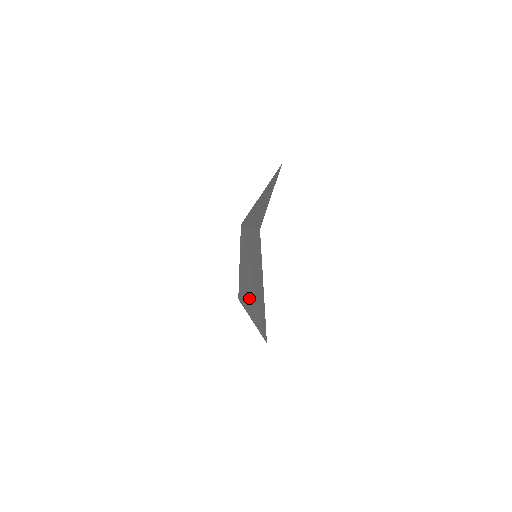
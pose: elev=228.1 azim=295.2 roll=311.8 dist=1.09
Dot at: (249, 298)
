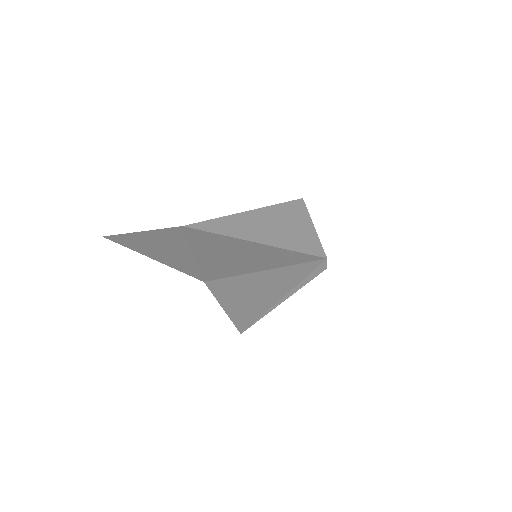
Dot at: (153, 249)
